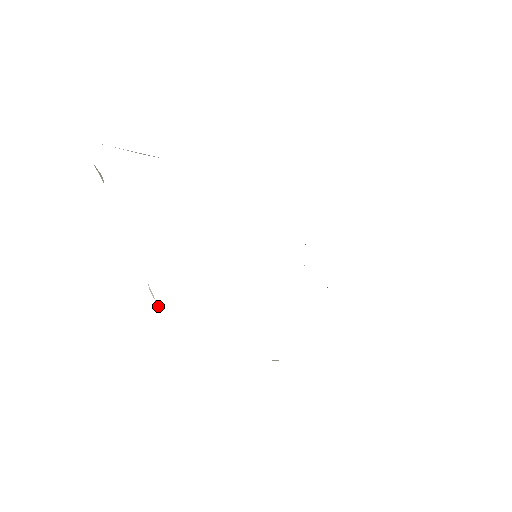
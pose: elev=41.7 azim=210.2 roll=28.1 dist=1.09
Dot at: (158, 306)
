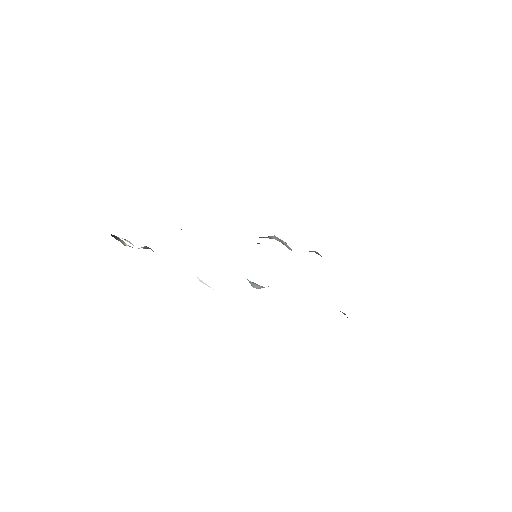
Dot at: occluded
